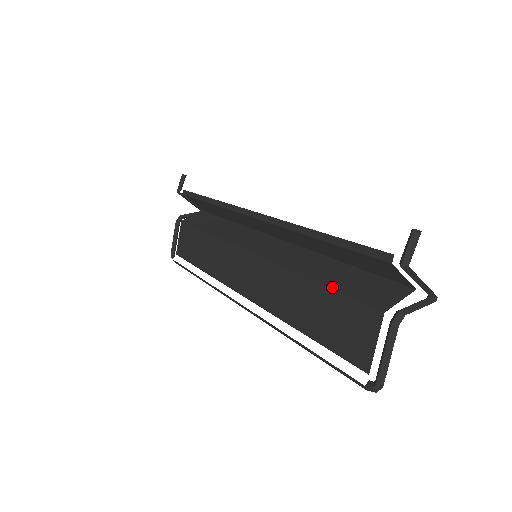
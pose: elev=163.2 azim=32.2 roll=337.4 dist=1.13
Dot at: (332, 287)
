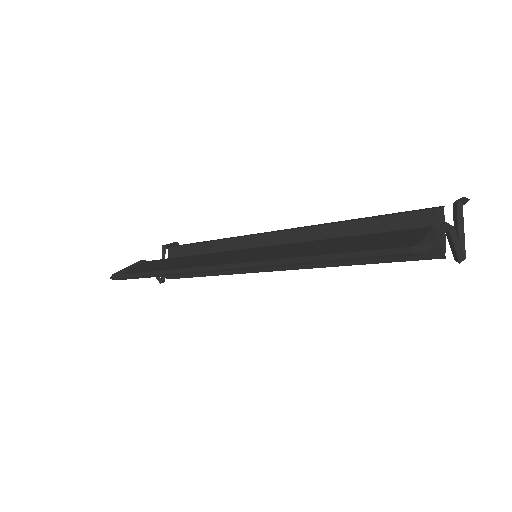
Dot at: (367, 235)
